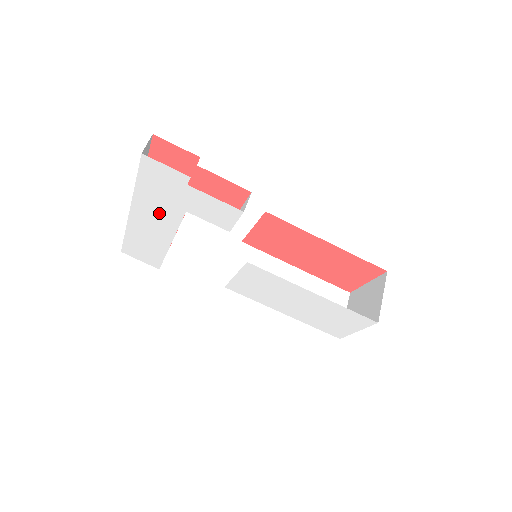
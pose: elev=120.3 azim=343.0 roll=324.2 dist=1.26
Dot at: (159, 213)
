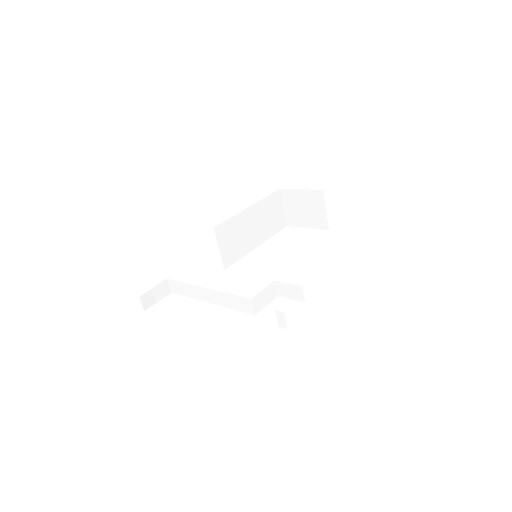
Dot at: occluded
